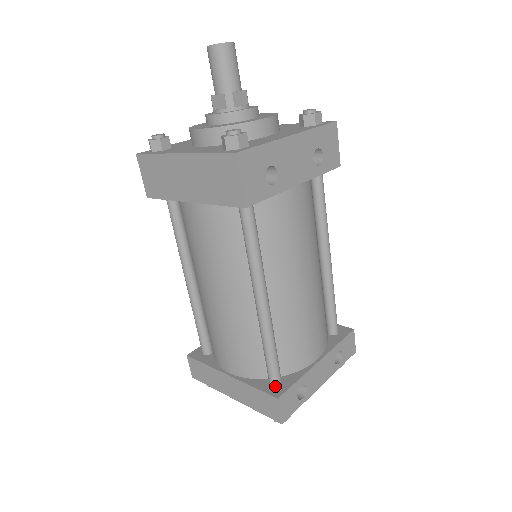
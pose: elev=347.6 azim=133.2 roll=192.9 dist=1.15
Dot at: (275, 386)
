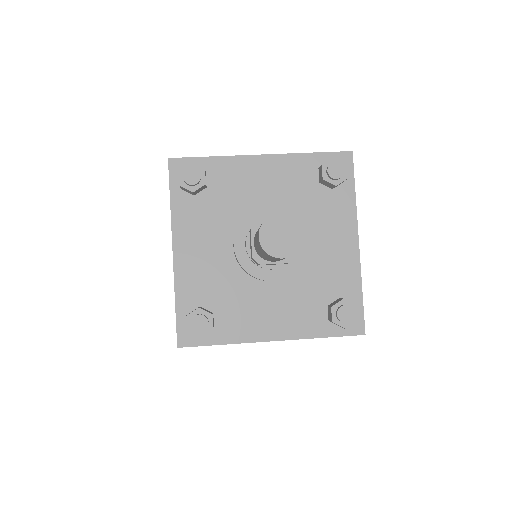
Dot at: occluded
